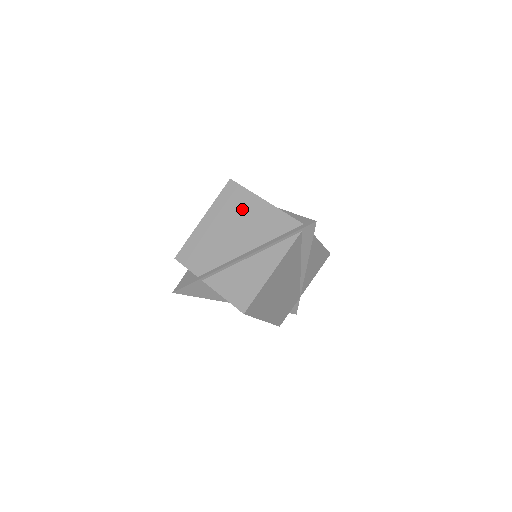
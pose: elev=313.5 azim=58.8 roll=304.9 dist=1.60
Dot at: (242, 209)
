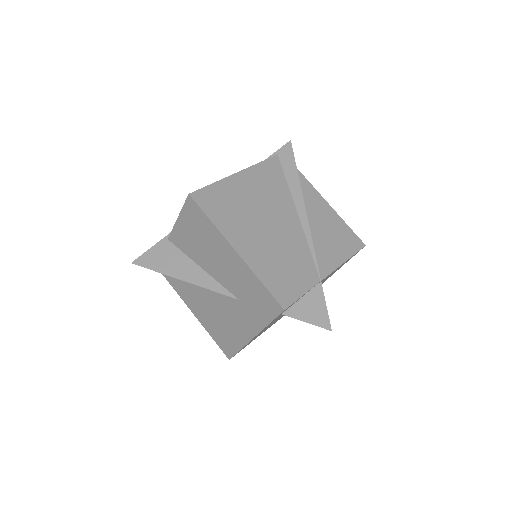
Dot at: occluded
